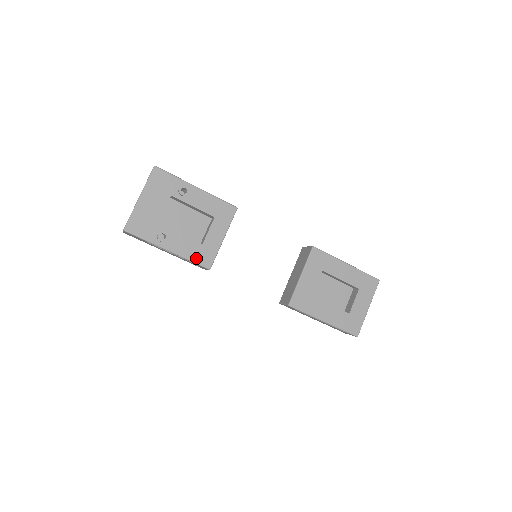
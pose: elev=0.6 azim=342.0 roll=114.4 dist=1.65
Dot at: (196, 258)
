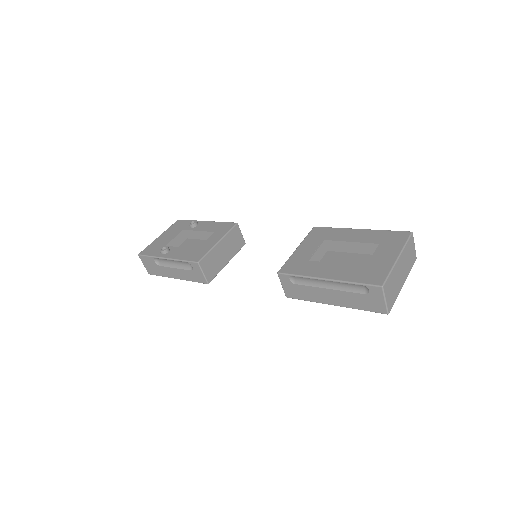
Dot at: (188, 258)
